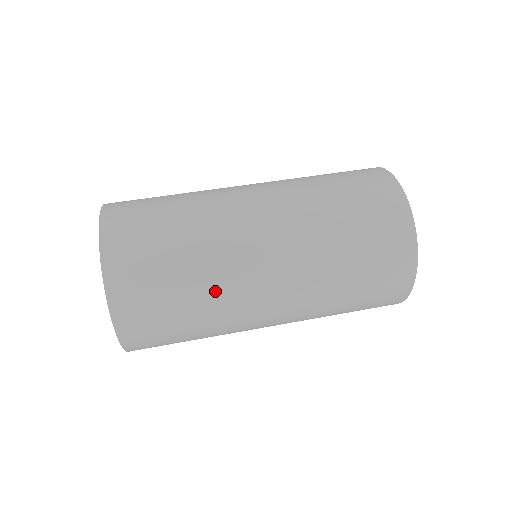
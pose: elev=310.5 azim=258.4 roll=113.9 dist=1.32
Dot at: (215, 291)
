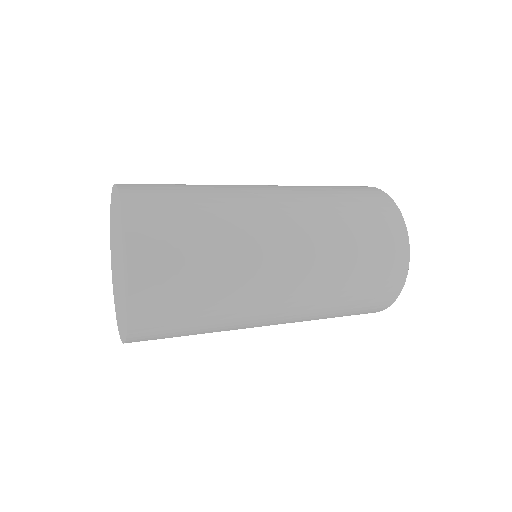
Dot at: (234, 238)
